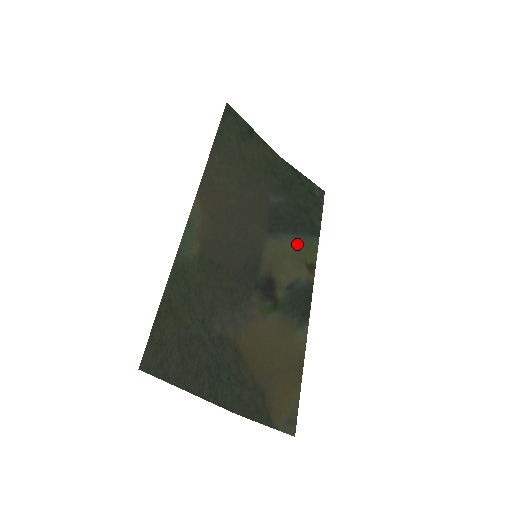
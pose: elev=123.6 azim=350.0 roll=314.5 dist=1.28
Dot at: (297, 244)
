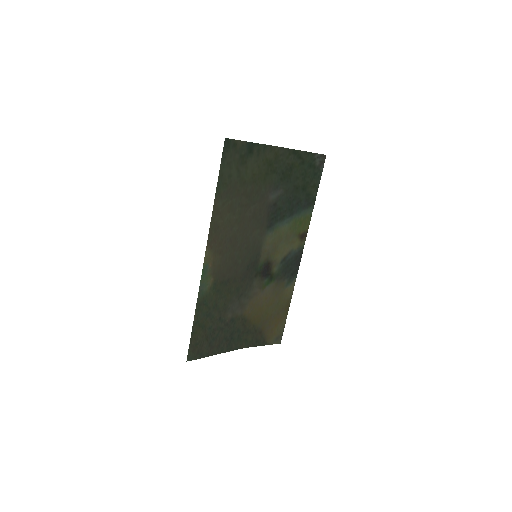
Dot at: (292, 224)
